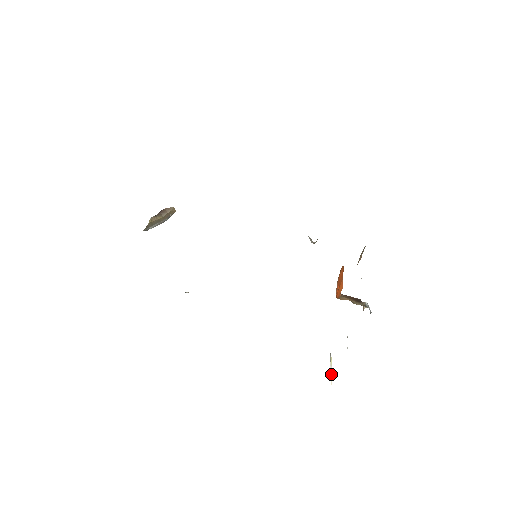
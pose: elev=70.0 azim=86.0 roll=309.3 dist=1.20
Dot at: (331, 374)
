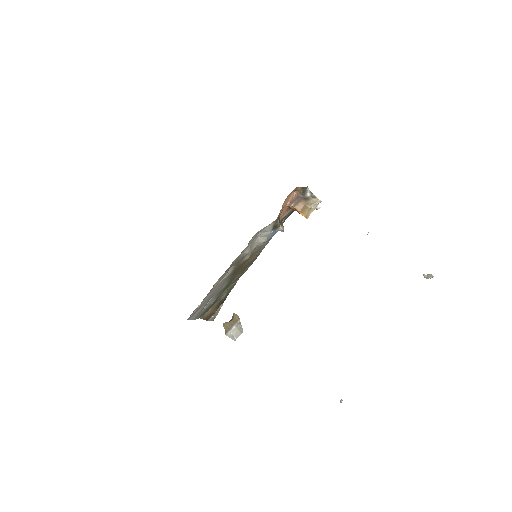
Dot at: (428, 275)
